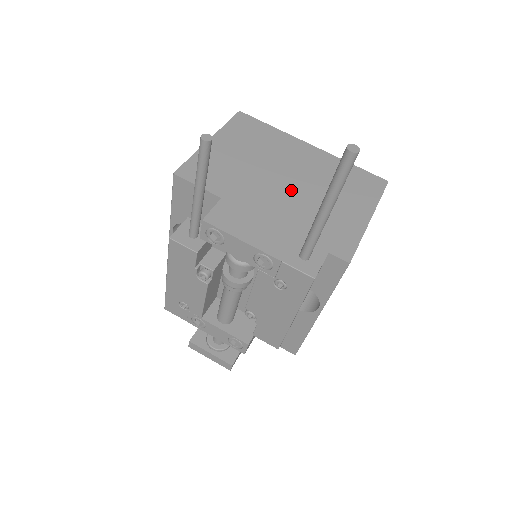
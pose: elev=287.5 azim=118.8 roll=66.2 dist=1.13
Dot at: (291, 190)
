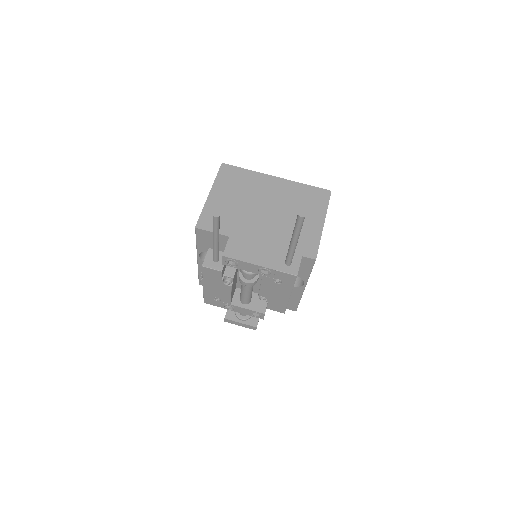
Dot at: (270, 217)
